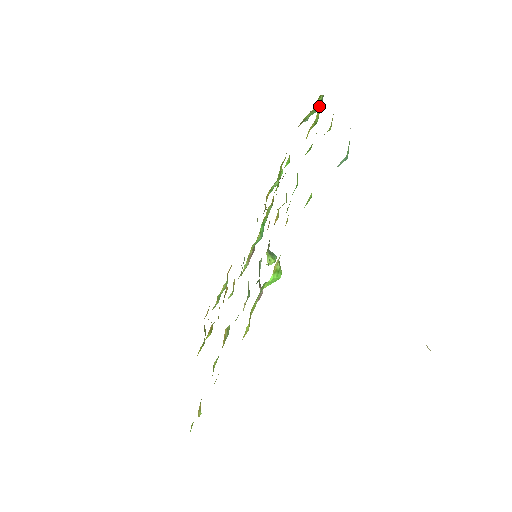
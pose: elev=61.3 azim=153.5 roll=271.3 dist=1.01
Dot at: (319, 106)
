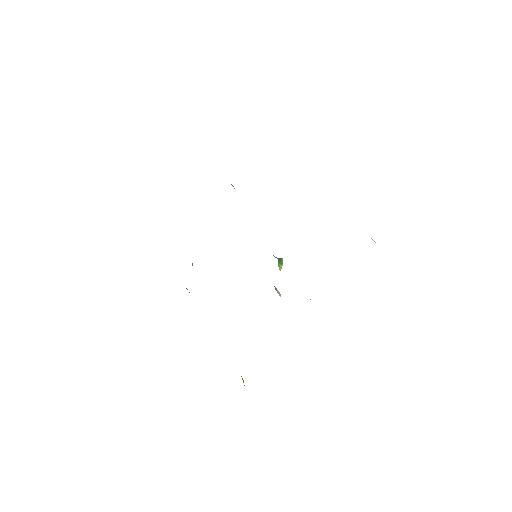
Dot at: occluded
